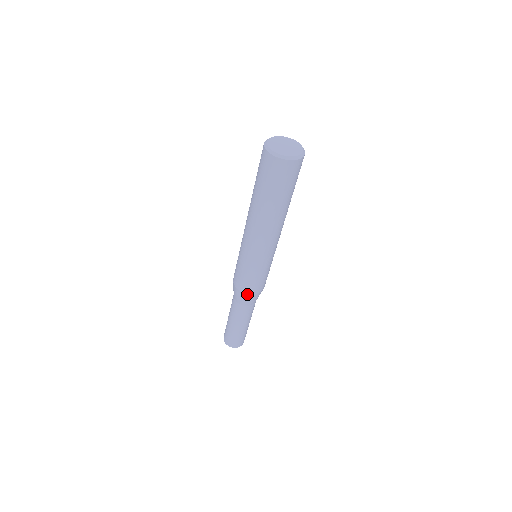
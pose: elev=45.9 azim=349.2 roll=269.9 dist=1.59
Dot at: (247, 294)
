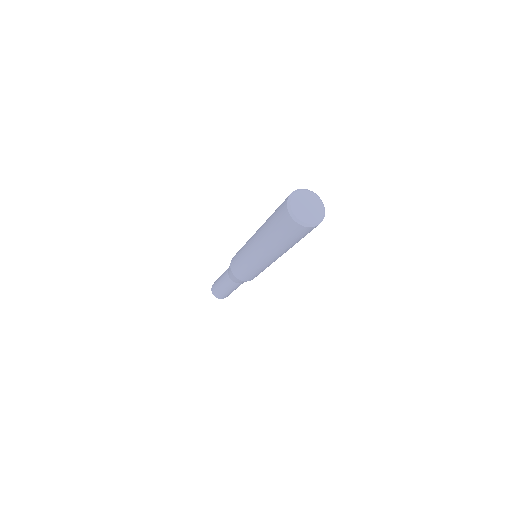
Dot at: (239, 279)
